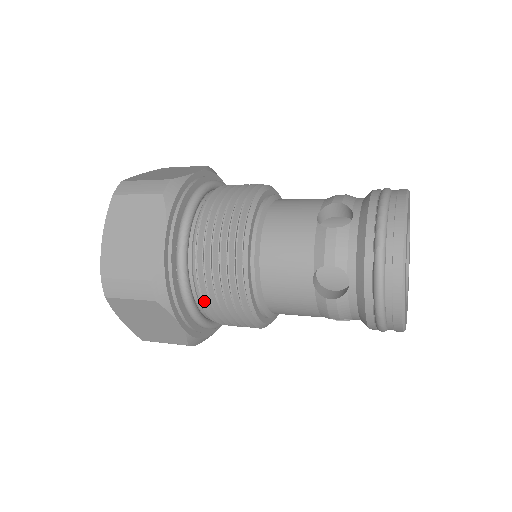
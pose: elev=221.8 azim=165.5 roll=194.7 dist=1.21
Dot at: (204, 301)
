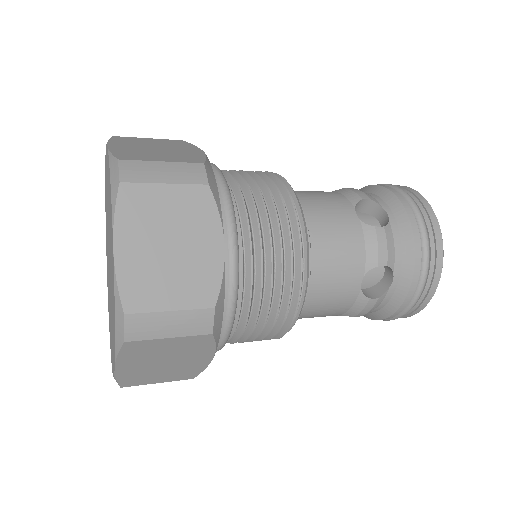
Dot at: (247, 321)
